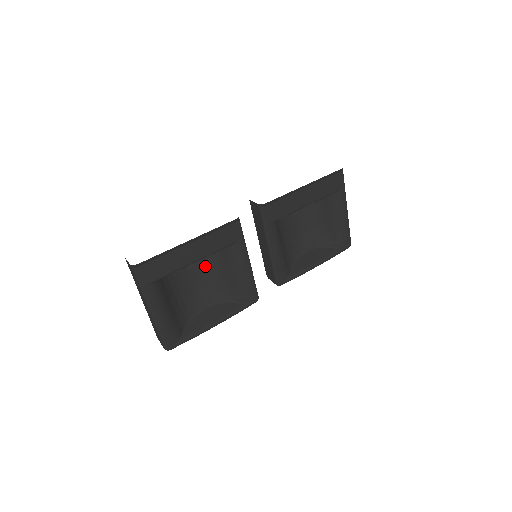
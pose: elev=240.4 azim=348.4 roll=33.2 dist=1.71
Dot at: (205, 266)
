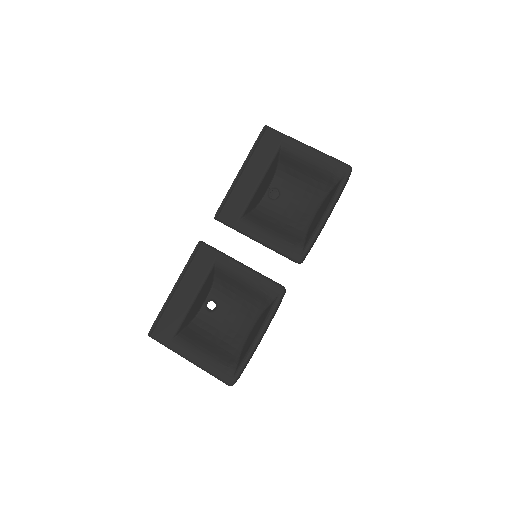
Dot at: (226, 297)
